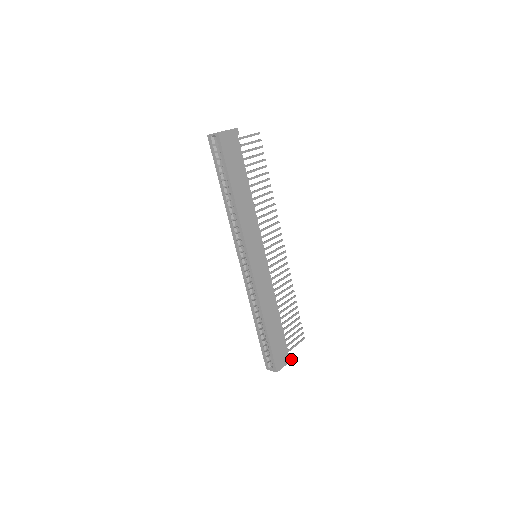
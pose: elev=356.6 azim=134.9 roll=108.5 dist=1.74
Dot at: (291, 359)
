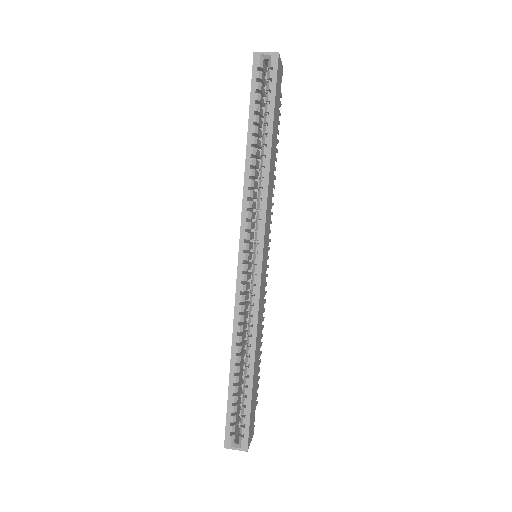
Dot at: occluded
